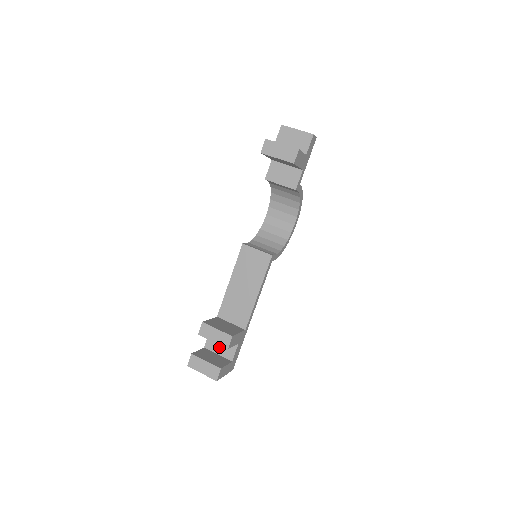
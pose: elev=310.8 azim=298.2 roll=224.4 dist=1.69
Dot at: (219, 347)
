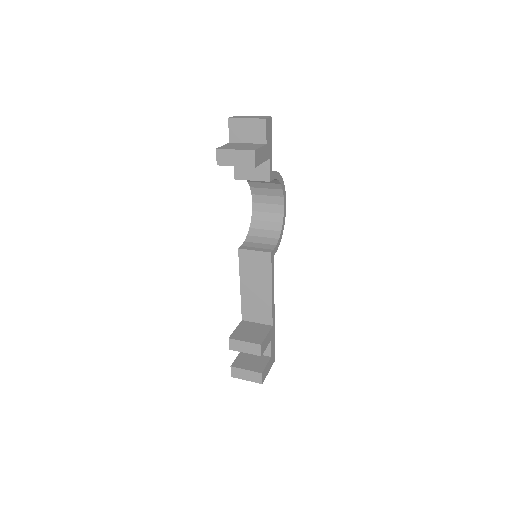
Dot at: occluded
